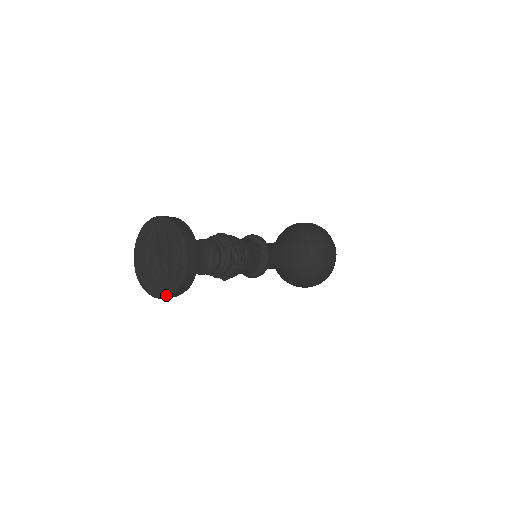
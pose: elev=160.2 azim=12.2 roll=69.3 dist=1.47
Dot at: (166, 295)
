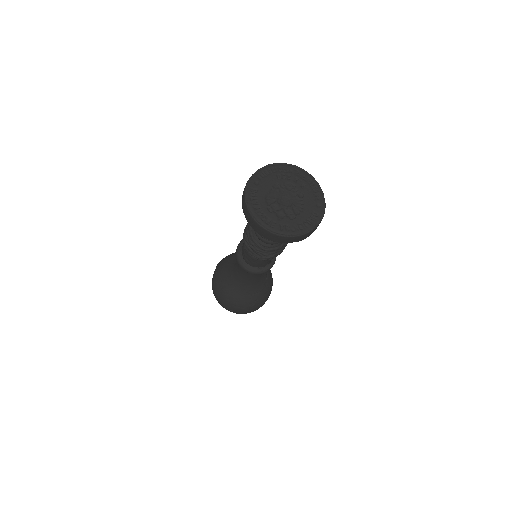
Dot at: (288, 235)
